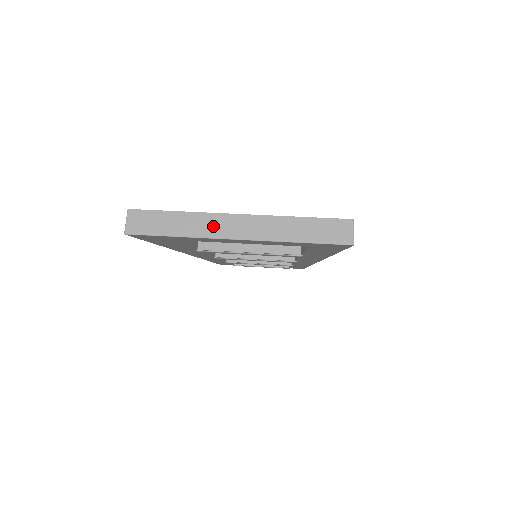
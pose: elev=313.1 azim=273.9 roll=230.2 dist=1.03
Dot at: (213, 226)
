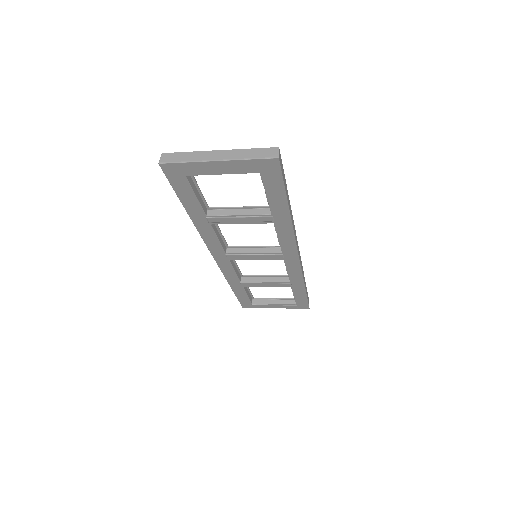
Dot at: (205, 156)
